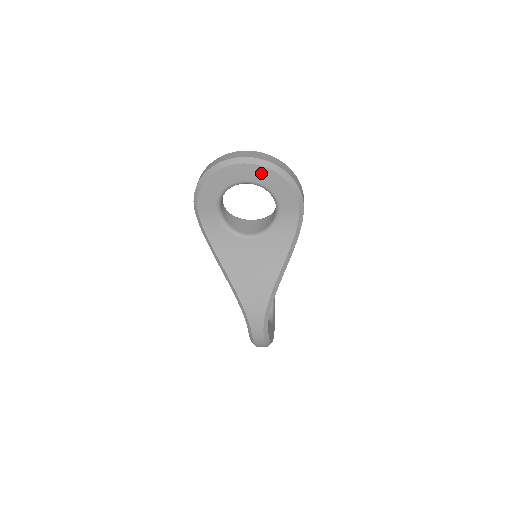
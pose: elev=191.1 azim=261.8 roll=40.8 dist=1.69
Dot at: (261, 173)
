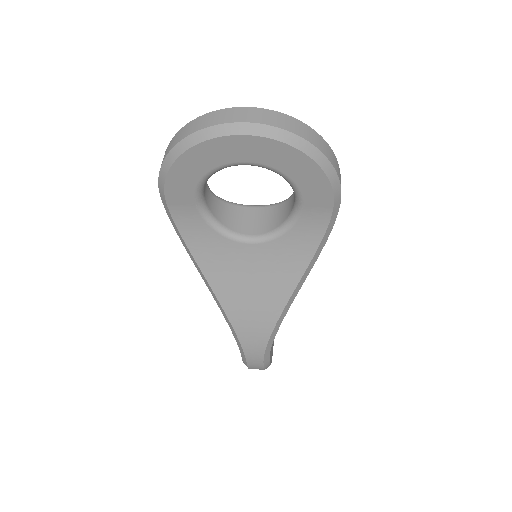
Dot at: (276, 152)
